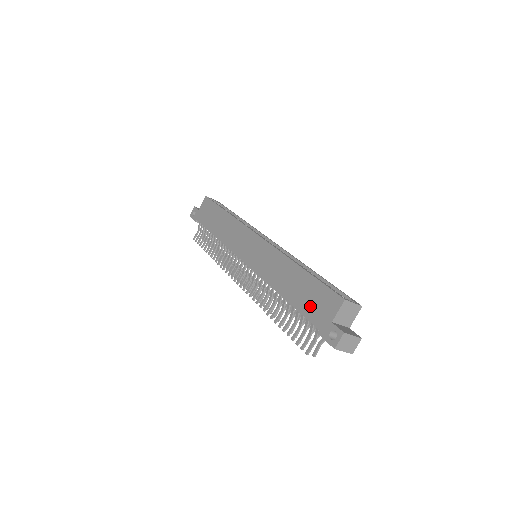
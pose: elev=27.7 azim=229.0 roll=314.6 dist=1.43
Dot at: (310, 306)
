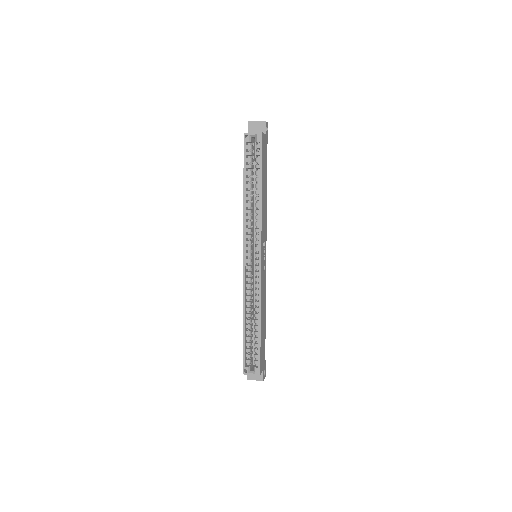
Dot at: occluded
